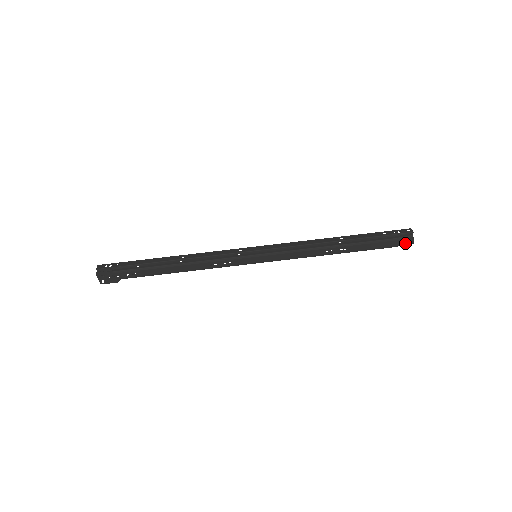
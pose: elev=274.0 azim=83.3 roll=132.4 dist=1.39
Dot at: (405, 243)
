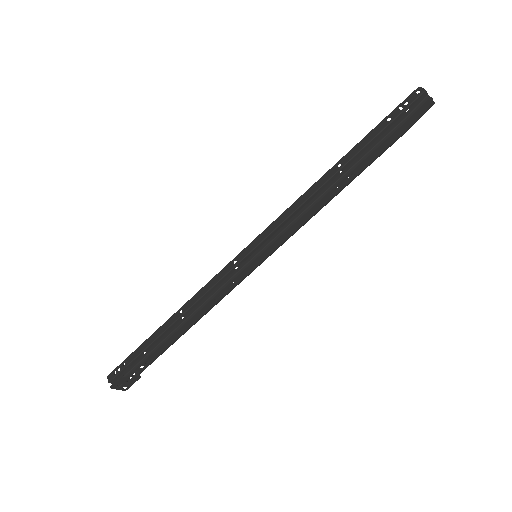
Dot at: (423, 112)
